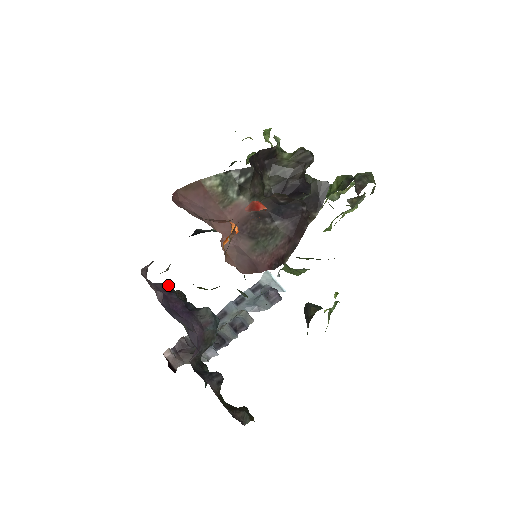
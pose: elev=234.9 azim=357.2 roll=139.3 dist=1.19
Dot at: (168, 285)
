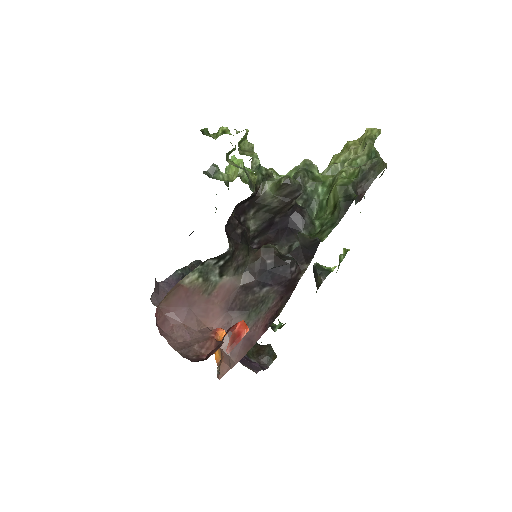
Dot at: (179, 270)
